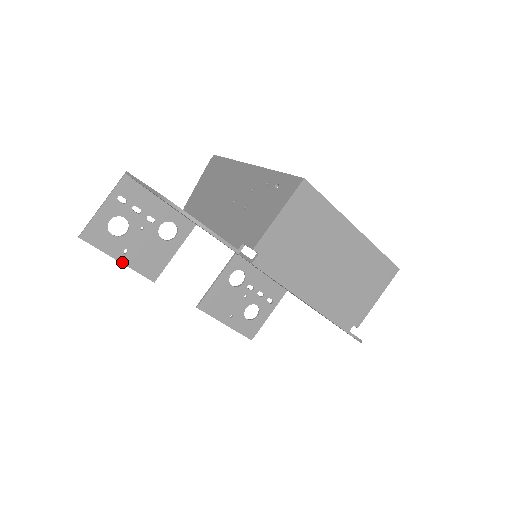
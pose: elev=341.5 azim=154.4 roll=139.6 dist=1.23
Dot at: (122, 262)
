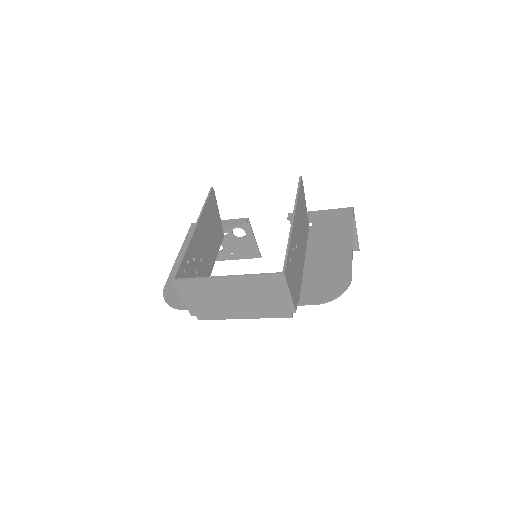
Dot at: (236, 259)
